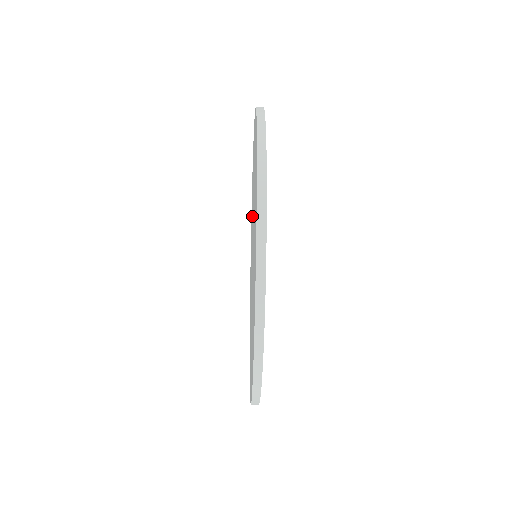
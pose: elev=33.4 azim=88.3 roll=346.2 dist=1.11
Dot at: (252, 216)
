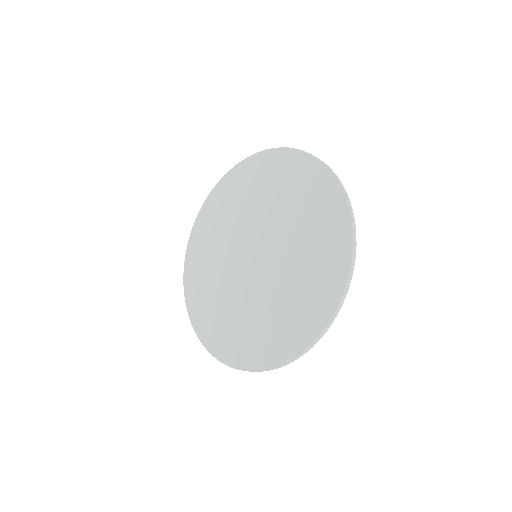
Dot at: (242, 218)
